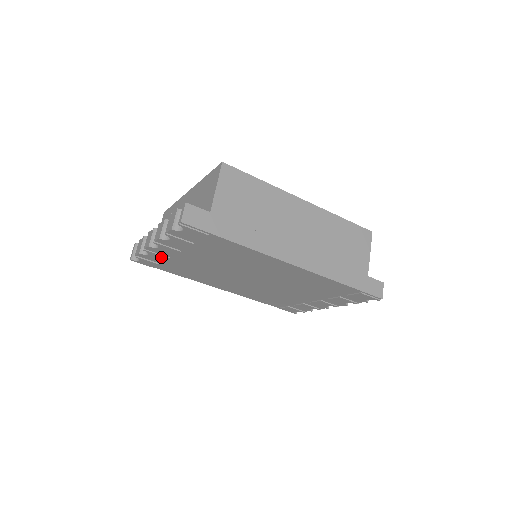
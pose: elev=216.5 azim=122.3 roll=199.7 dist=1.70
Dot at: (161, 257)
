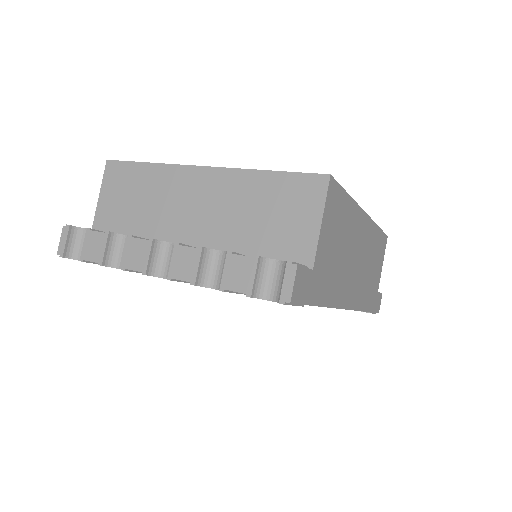
Dot at: occluded
